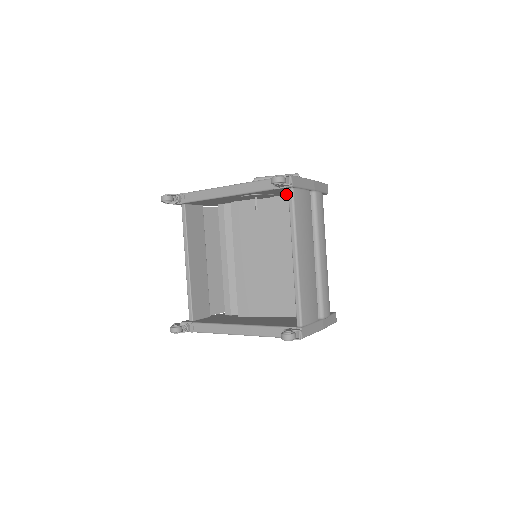
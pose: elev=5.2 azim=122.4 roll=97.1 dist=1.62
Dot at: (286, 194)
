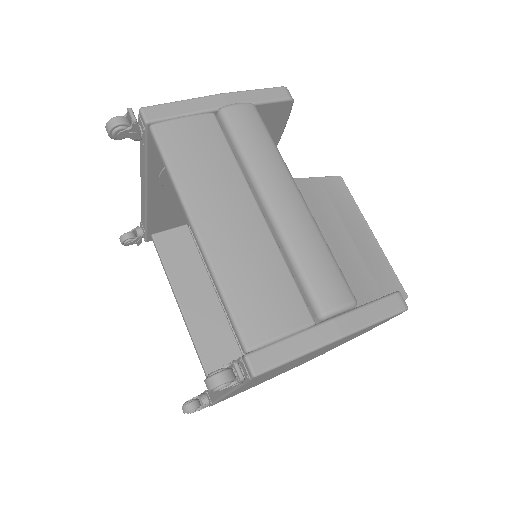
Dot at: occluded
